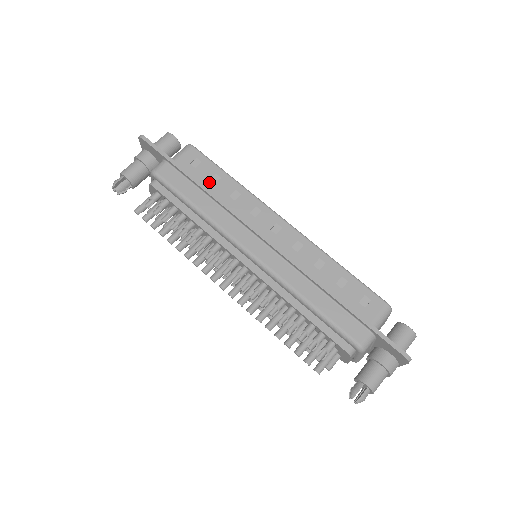
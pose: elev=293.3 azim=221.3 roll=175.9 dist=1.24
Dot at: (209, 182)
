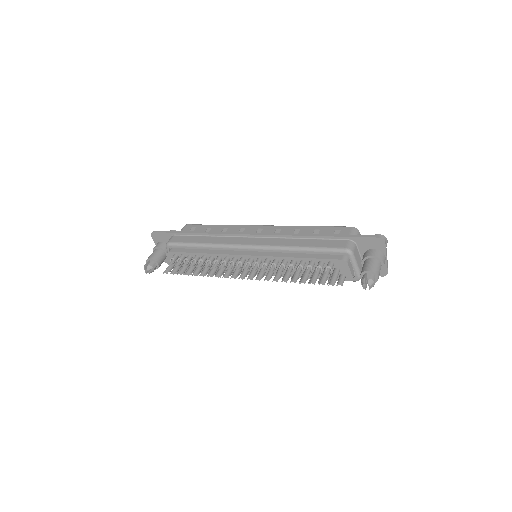
Dot at: occluded
